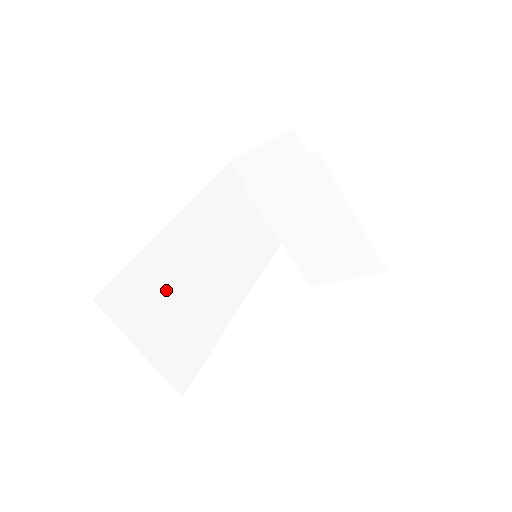
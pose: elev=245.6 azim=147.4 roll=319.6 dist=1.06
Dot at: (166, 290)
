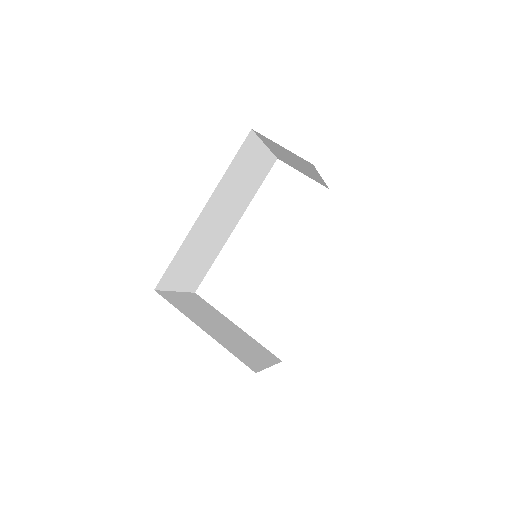
Dot at: (192, 255)
